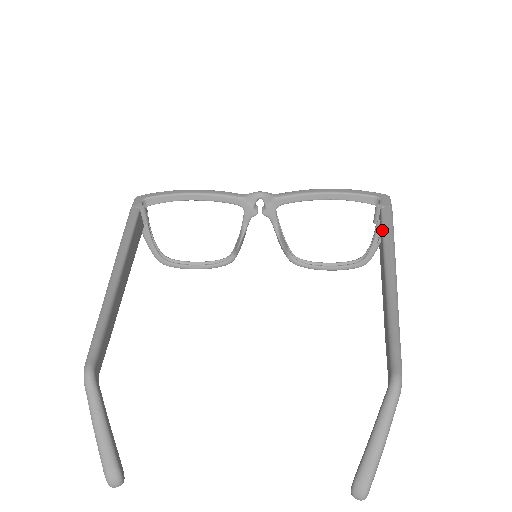
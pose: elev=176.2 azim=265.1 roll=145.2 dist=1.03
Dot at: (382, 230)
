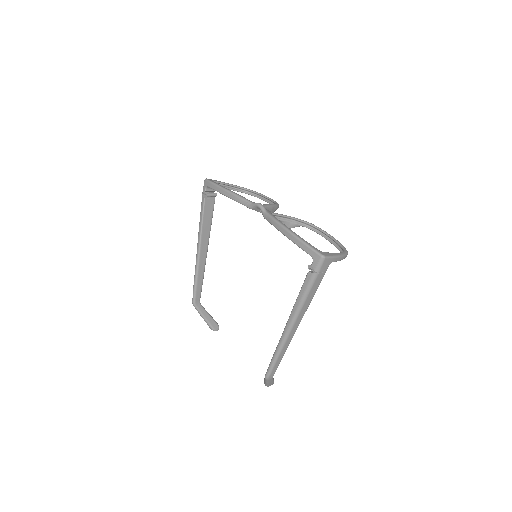
Dot at: occluded
